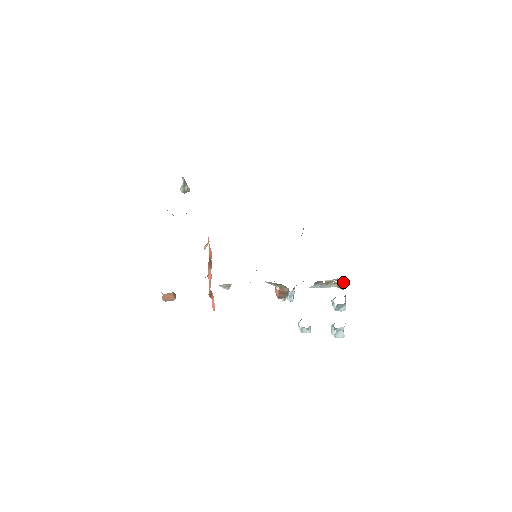
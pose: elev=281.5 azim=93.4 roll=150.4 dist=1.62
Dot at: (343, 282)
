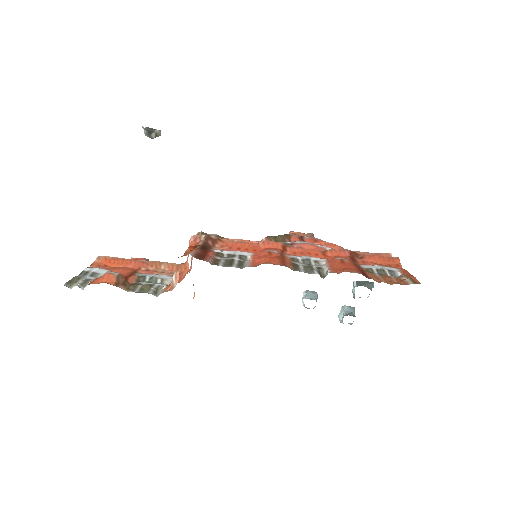
Dot at: occluded
